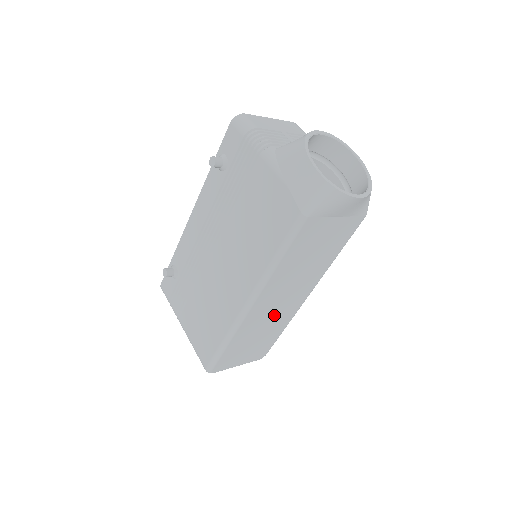
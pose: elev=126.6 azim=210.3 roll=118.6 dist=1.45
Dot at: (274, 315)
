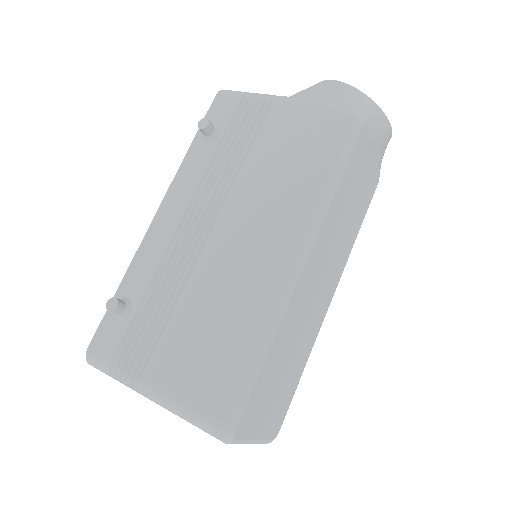
Dot at: (307, 318)
